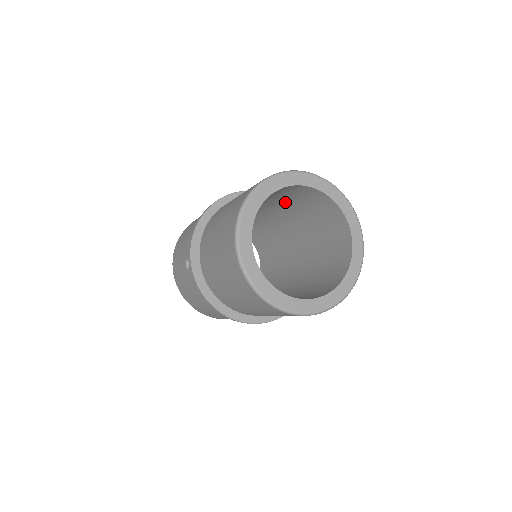
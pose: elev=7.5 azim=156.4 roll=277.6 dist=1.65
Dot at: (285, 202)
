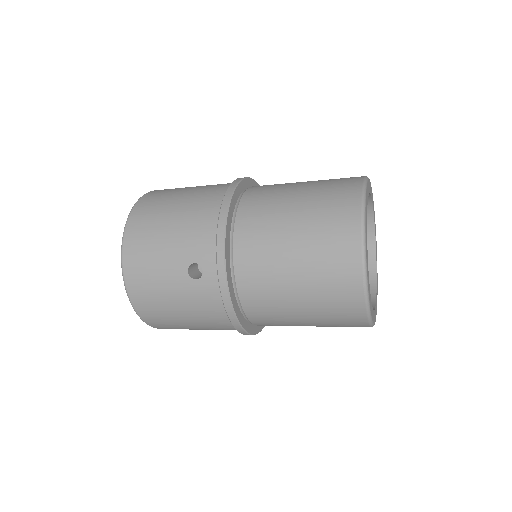
Dot at: occluded
